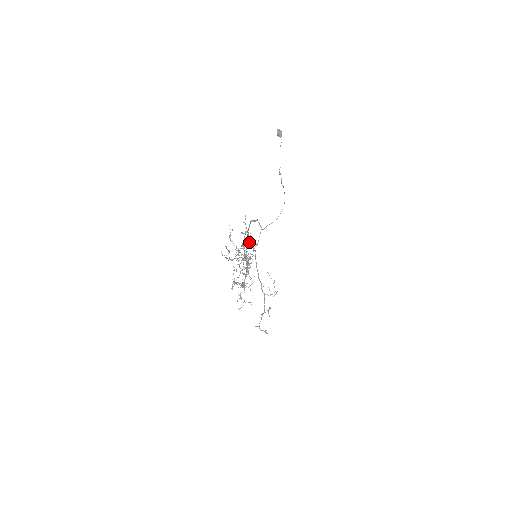
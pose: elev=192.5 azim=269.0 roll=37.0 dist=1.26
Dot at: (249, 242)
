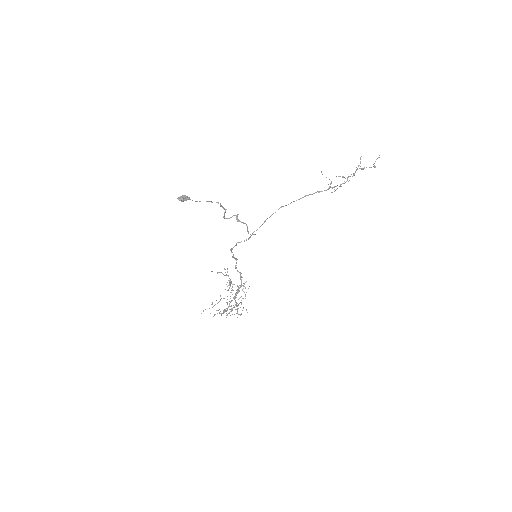
Dot at: occluded
